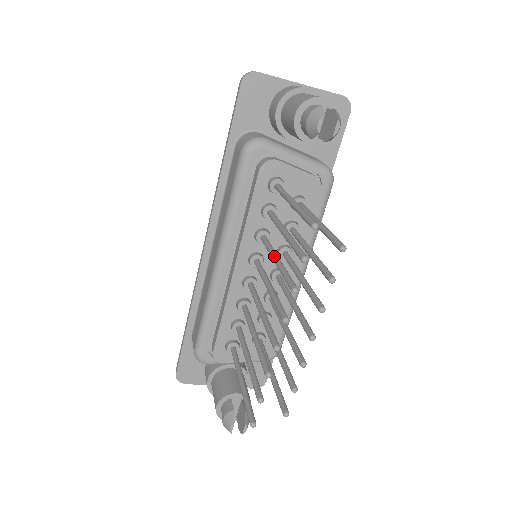
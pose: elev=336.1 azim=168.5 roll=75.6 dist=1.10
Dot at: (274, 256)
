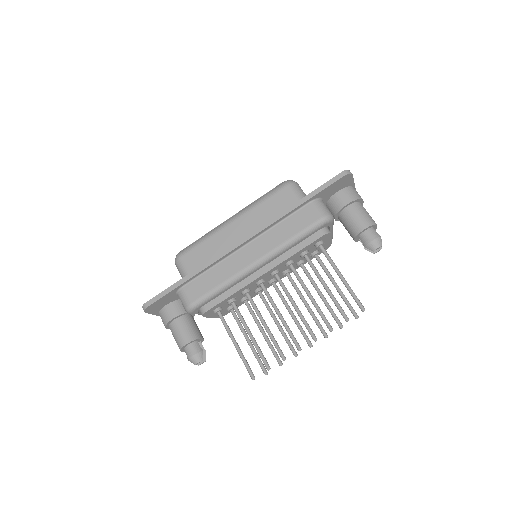
Dot at: (310, 293)
